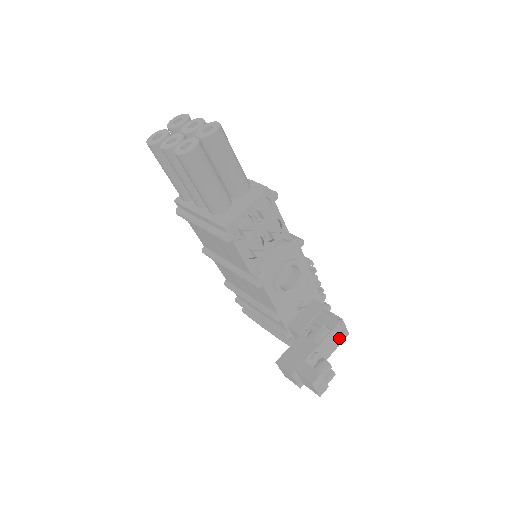
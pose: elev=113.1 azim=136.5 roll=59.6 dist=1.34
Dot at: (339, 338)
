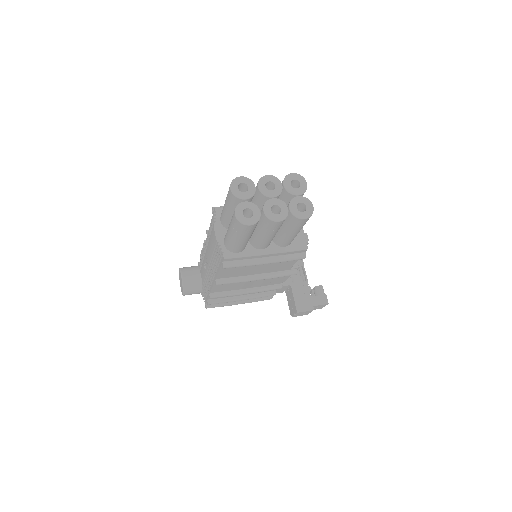
Dot at: occluded
